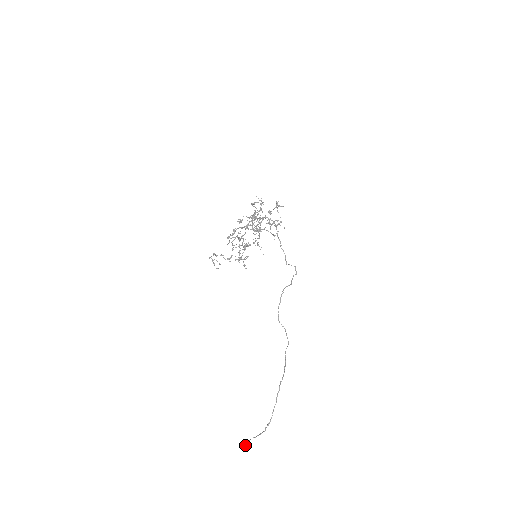
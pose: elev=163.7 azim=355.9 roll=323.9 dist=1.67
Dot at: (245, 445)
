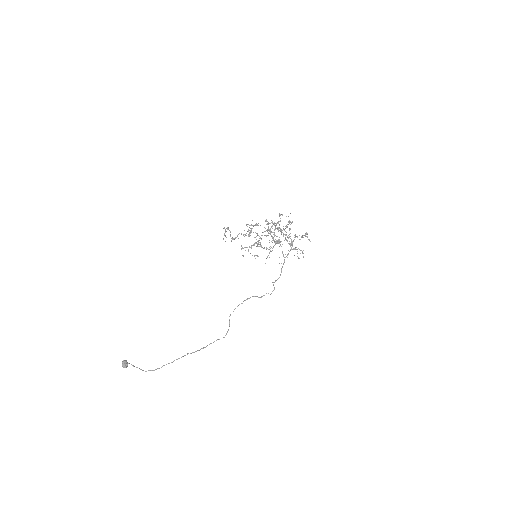
Dot at: (122, 362)
